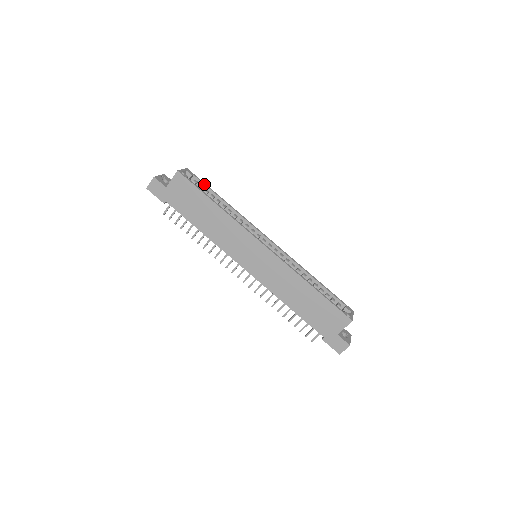
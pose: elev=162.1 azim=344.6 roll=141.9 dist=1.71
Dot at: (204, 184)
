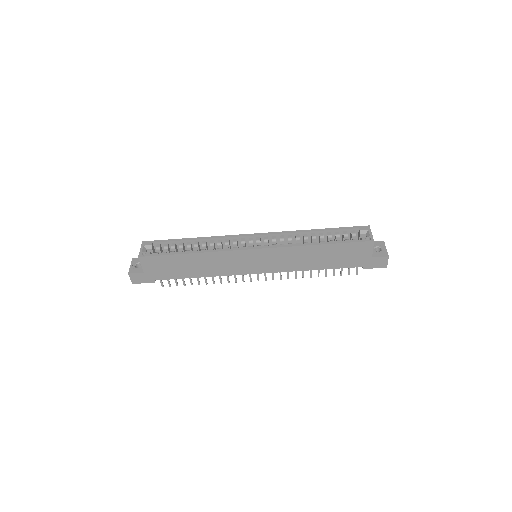
Dot at: (166, 242)
